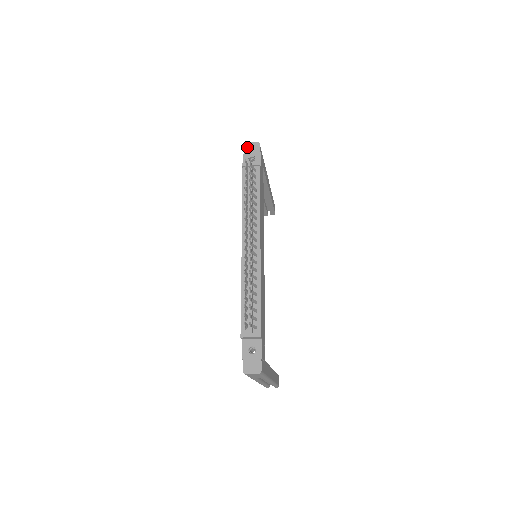
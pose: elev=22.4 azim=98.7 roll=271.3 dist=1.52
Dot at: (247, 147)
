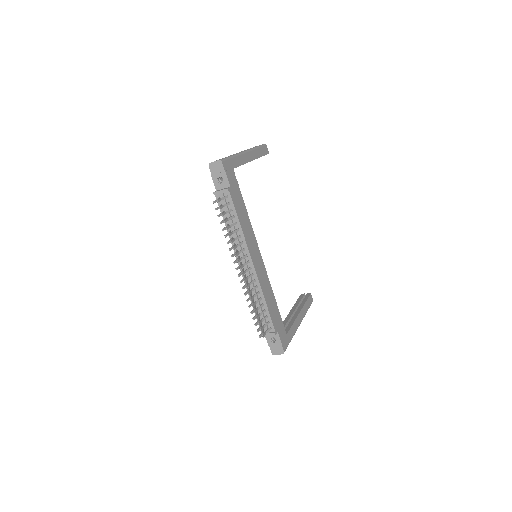
Dot at: (212, 168)
